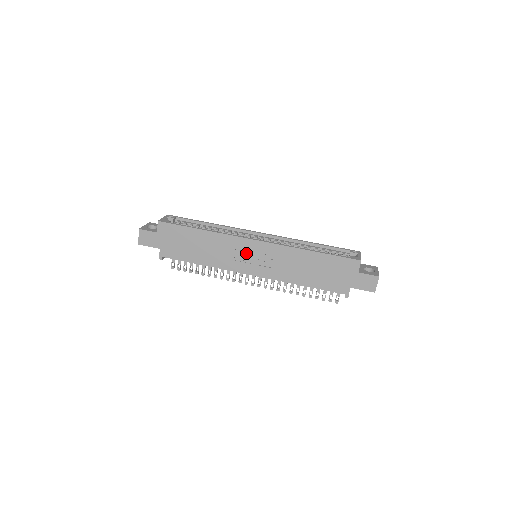
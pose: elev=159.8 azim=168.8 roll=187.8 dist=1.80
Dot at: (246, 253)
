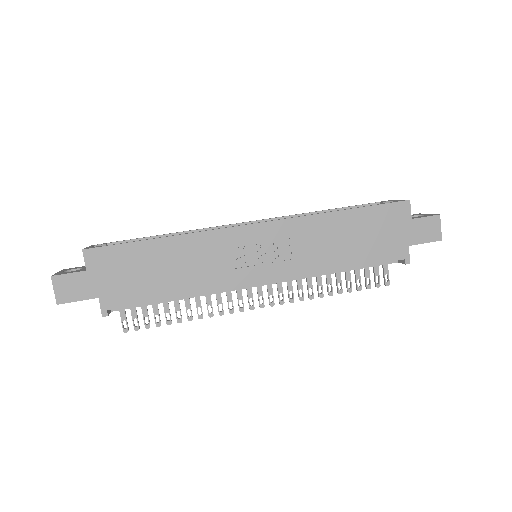
Dot at: (245, 250)
